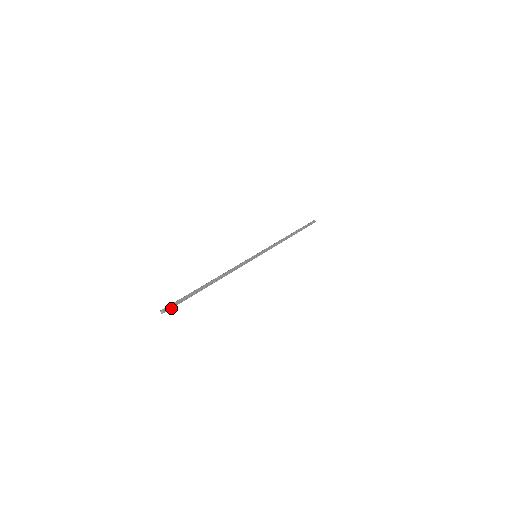
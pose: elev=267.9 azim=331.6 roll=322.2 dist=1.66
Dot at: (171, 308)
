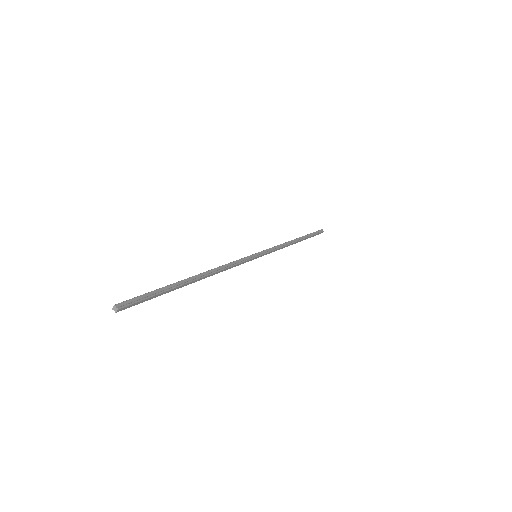
Dot at: (131, 304)
